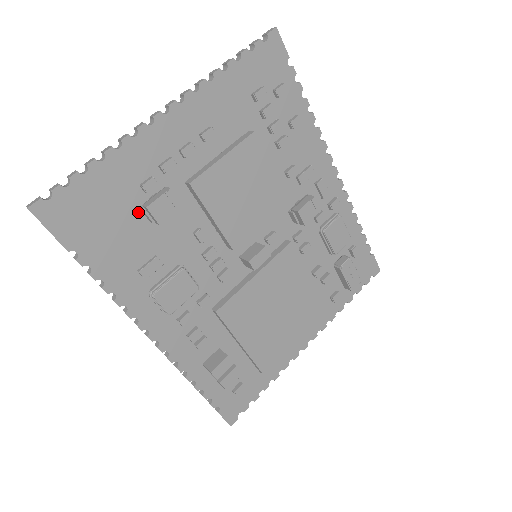
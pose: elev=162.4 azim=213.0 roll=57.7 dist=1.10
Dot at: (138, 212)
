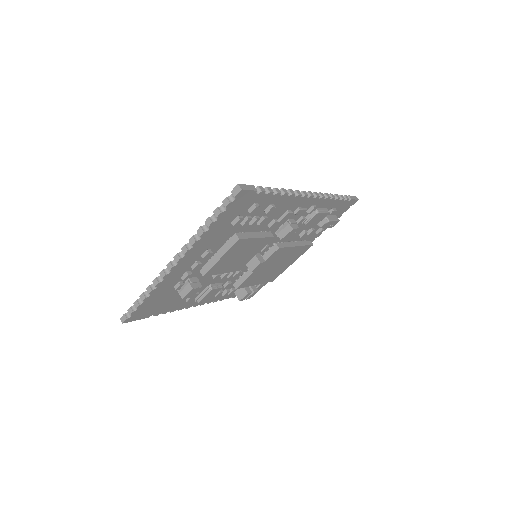
Dot at: (177, 291)
